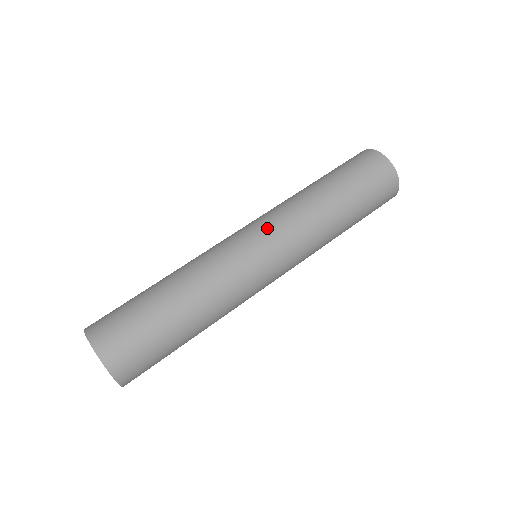
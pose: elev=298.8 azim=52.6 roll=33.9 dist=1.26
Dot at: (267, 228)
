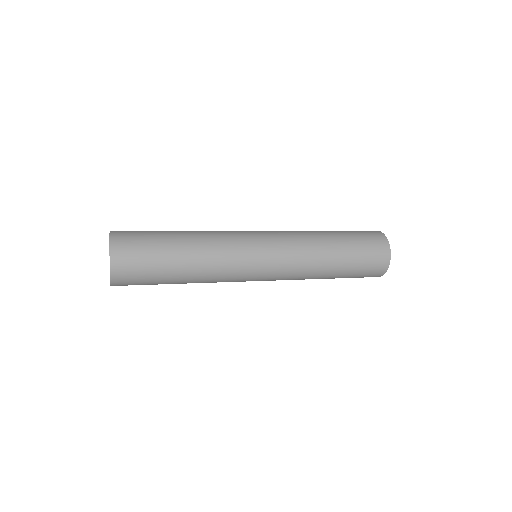
Dot at: occluded
